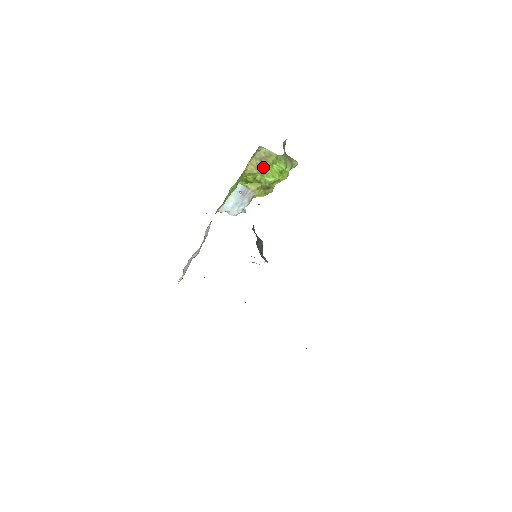
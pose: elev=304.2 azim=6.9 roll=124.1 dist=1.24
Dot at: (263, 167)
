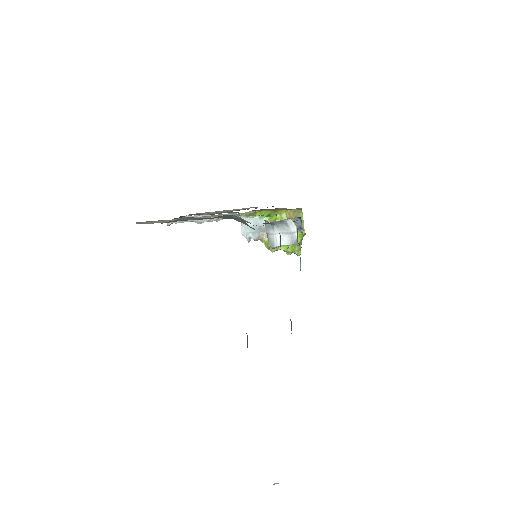
Dot at: occluded
